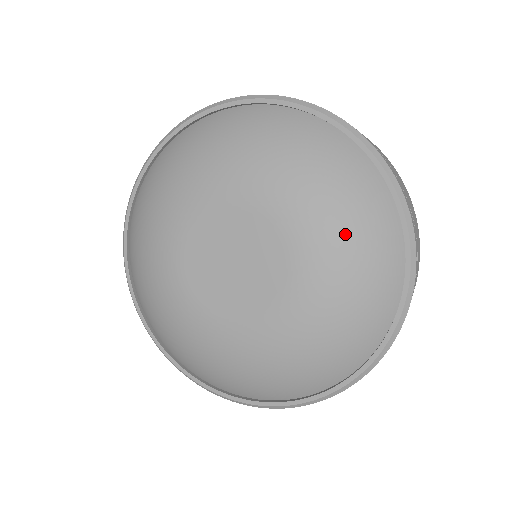
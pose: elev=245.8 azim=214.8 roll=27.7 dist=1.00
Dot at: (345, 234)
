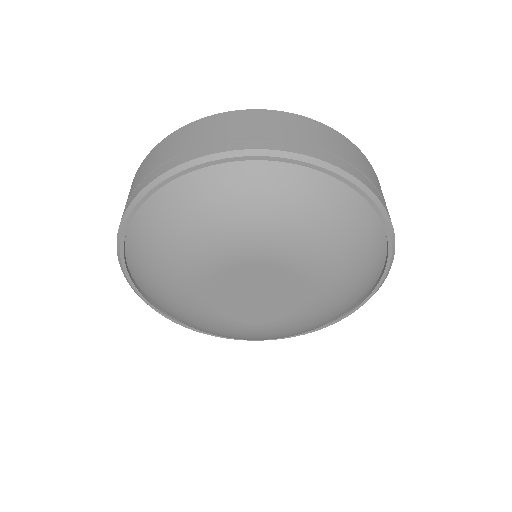
Dot at: (330, 316)
